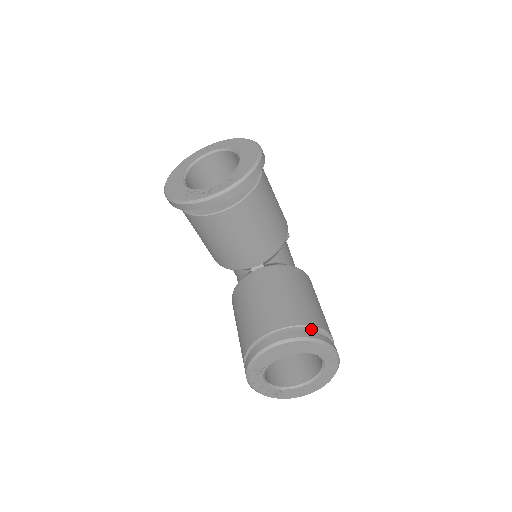
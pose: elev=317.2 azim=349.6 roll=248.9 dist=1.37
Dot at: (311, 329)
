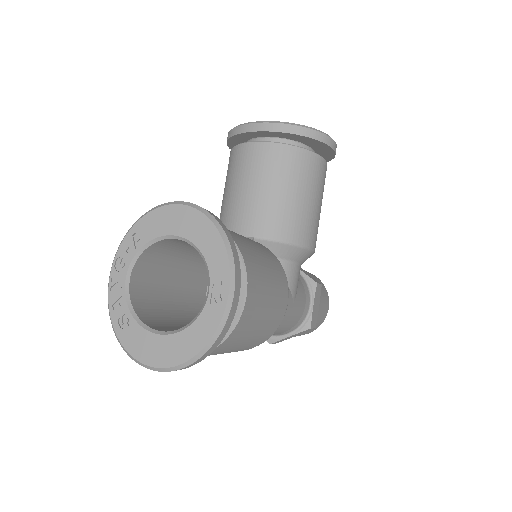
Dot at: occluded
